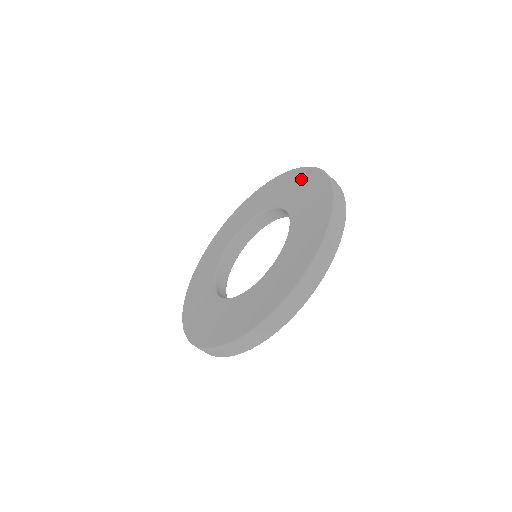
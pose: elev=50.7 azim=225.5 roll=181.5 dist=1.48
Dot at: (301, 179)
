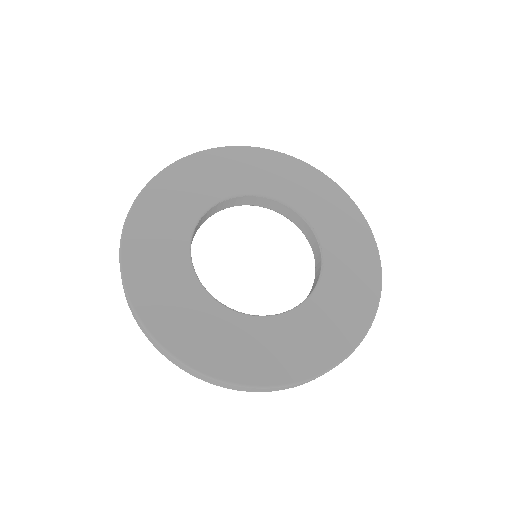
Dot at: (364, 276)
